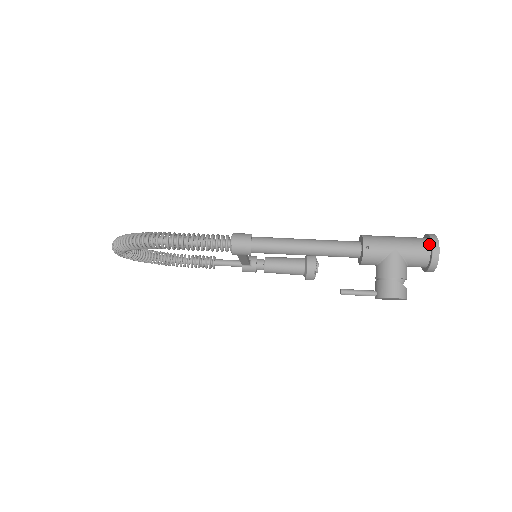
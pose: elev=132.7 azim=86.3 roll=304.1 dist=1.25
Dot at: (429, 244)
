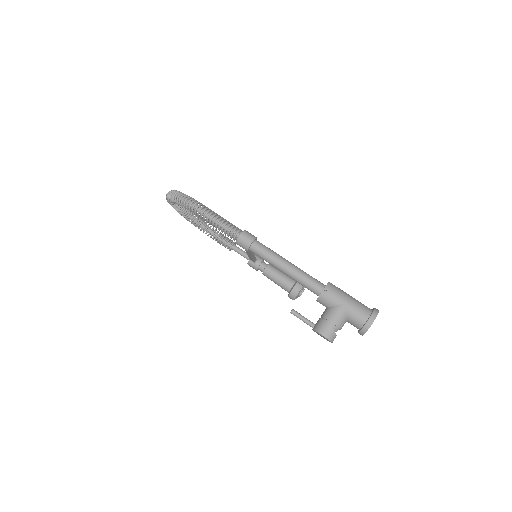
Dot at: (370, 314)
